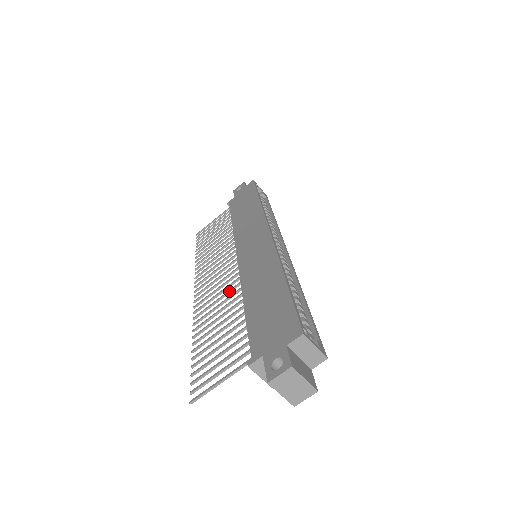
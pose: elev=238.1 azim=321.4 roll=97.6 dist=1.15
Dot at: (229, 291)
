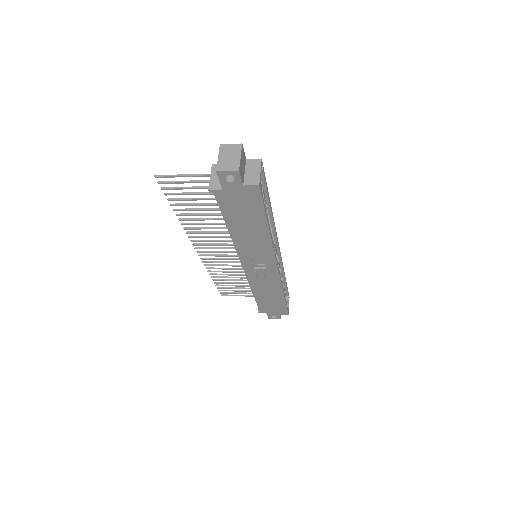
Dot at: (224, 231)
